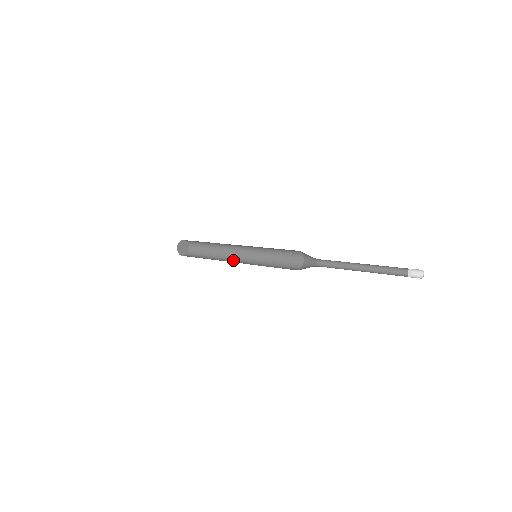
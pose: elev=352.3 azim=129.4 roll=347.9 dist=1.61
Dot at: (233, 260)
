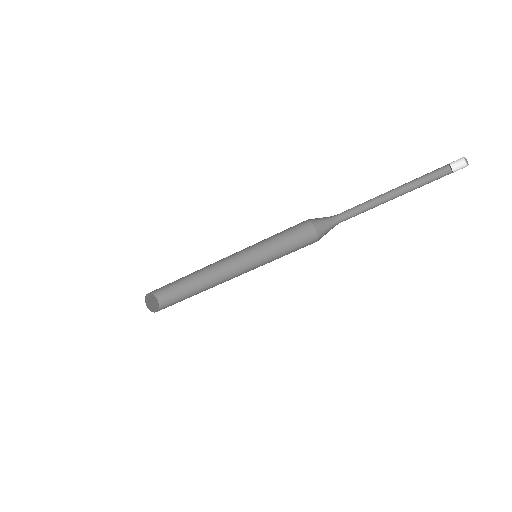
Dot at: occluded
